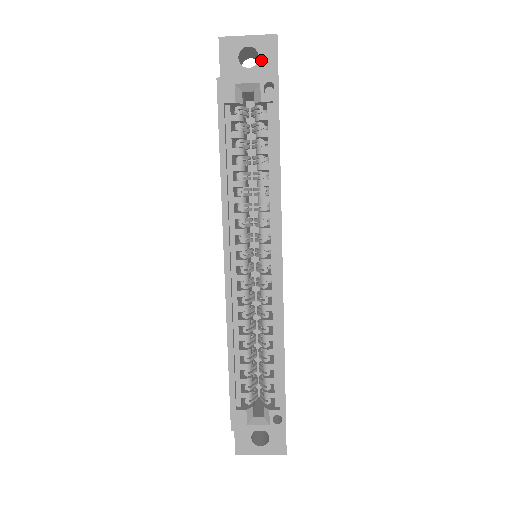
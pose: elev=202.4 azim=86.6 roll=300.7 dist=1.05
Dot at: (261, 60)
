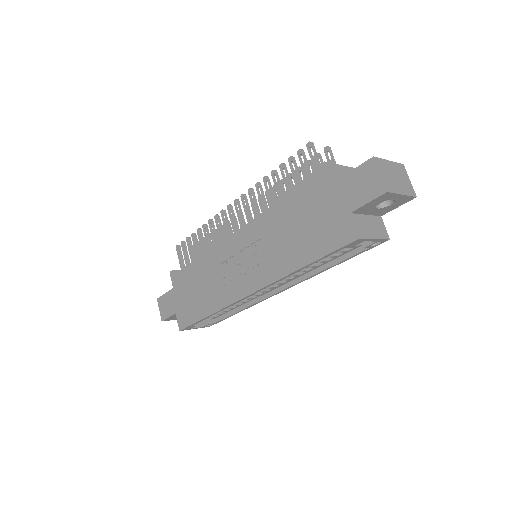
Dot at: (390, 206)
